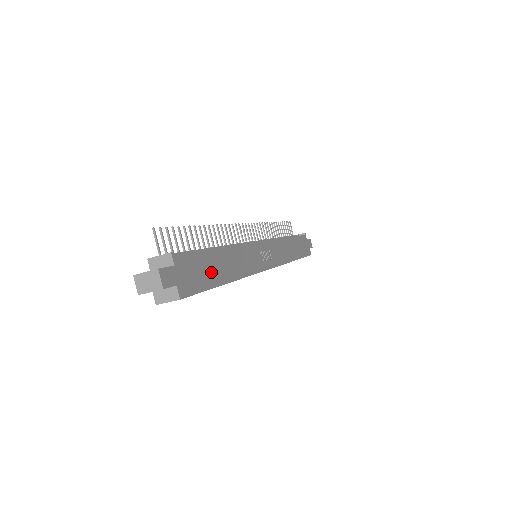
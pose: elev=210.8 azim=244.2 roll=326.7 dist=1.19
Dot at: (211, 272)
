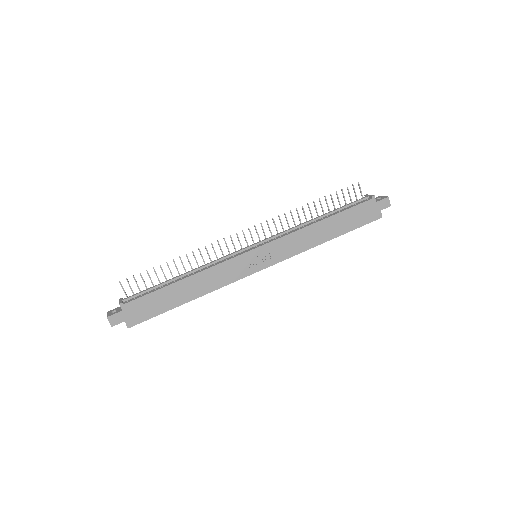
Dot at: (165, 301)
